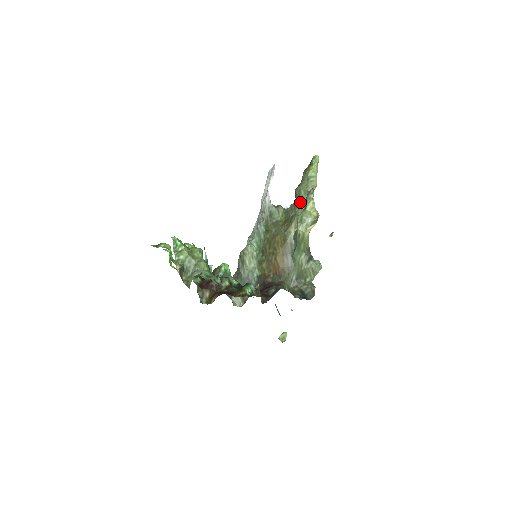
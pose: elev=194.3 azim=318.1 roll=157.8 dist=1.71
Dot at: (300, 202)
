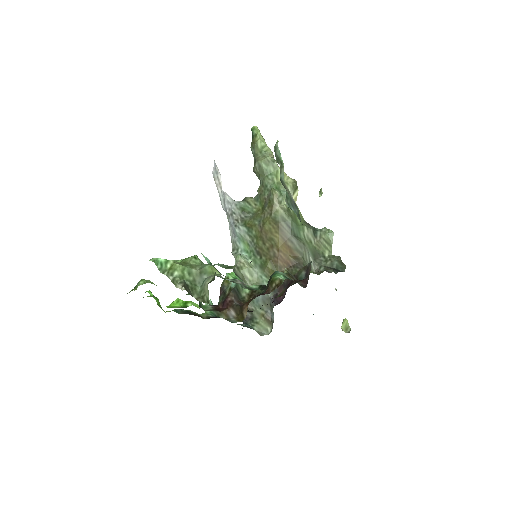
Dot at: (267, 177)
